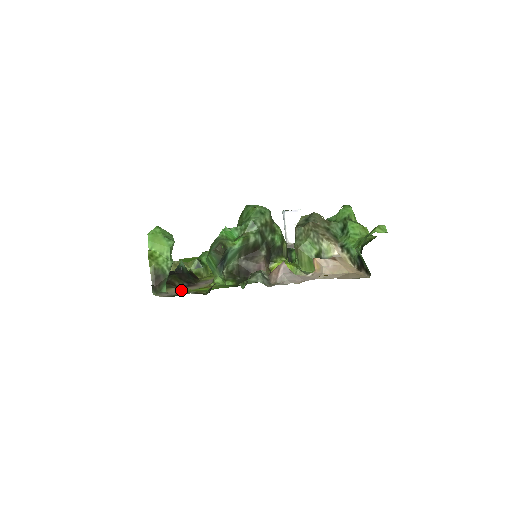
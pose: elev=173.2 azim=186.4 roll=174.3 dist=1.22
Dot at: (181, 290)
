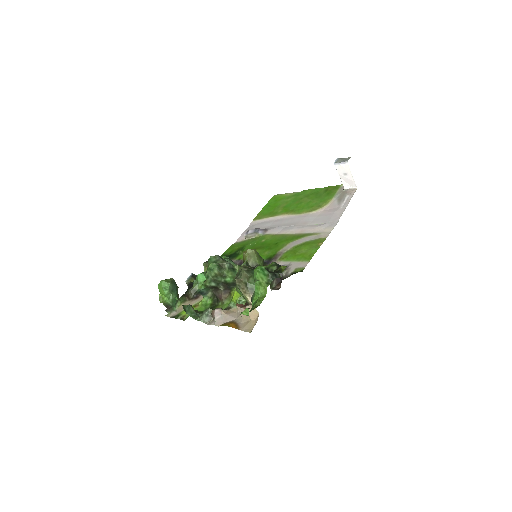
Dot at: (183, 309)
